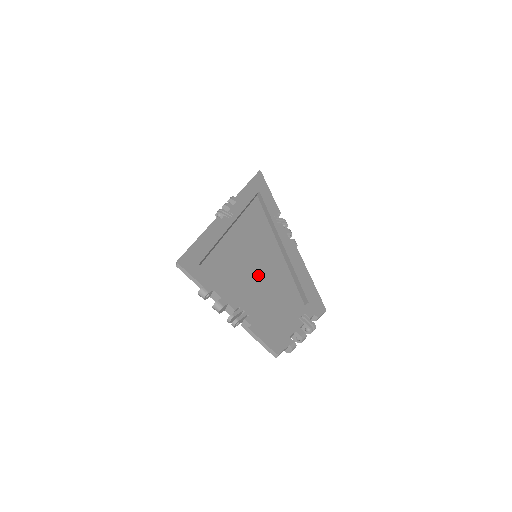
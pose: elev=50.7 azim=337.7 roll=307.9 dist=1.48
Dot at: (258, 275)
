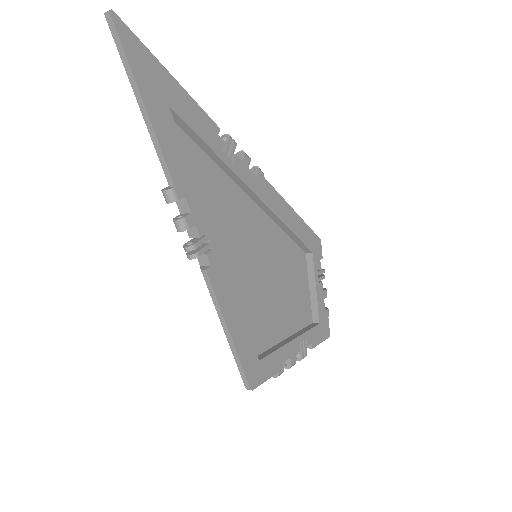
Dot at: (272, 278)
